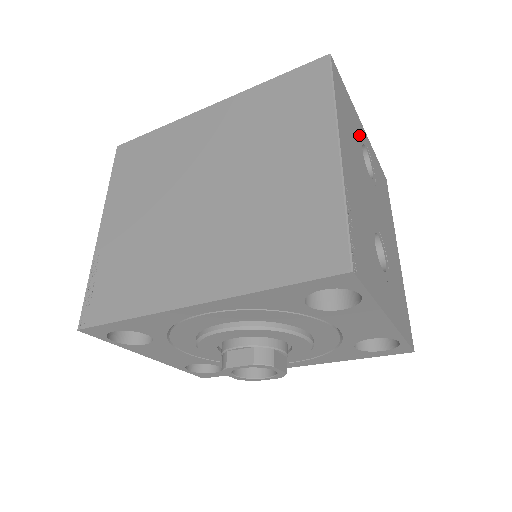
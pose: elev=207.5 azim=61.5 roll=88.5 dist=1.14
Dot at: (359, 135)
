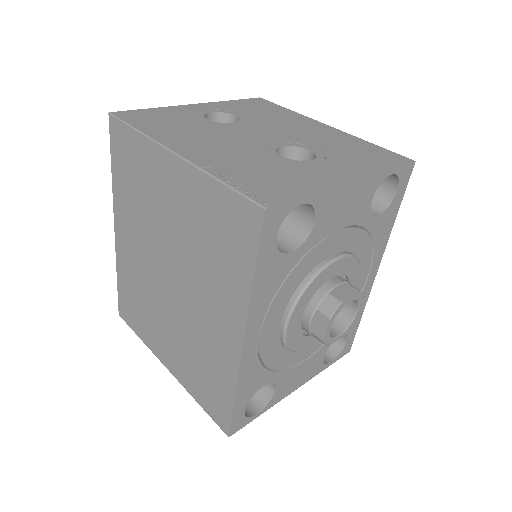
Dot at: (194, 115)
